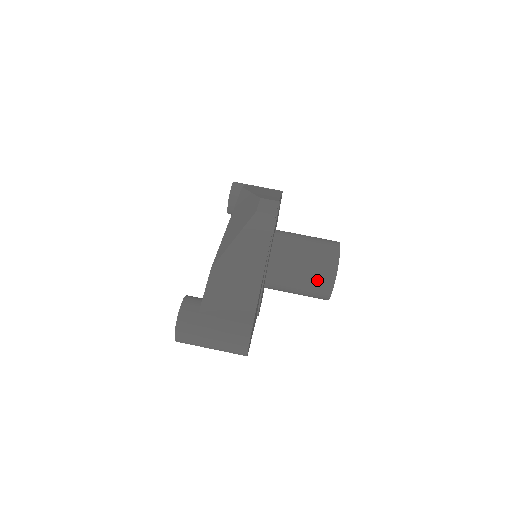
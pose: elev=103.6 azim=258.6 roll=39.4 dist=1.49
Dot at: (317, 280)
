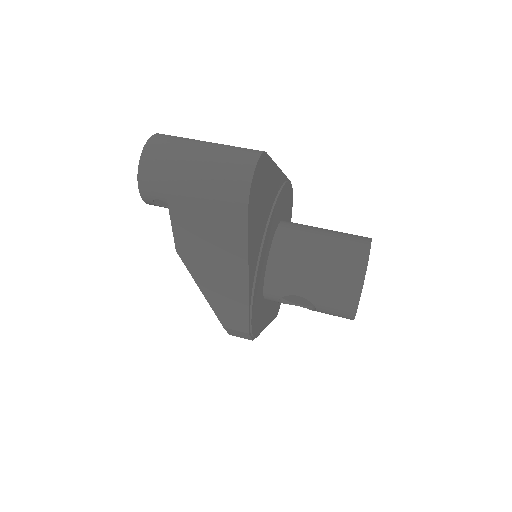
Dot at: (344, 249)
